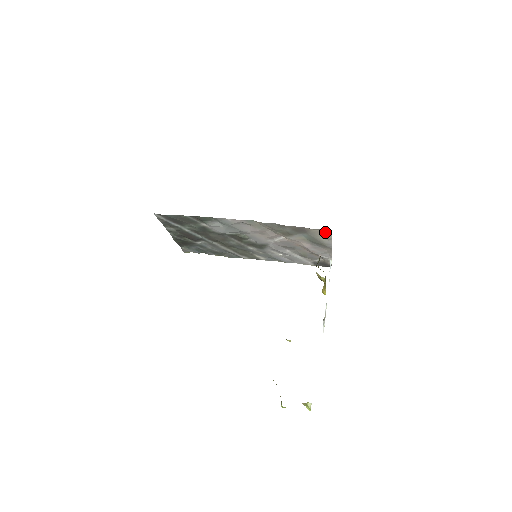
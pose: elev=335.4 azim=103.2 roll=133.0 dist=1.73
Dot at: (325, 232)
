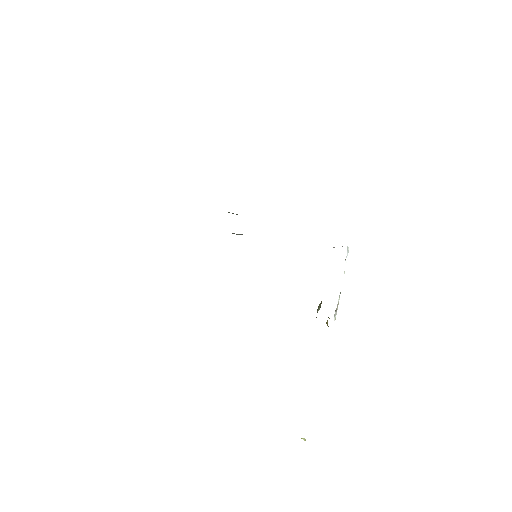
Dot at: occluded
